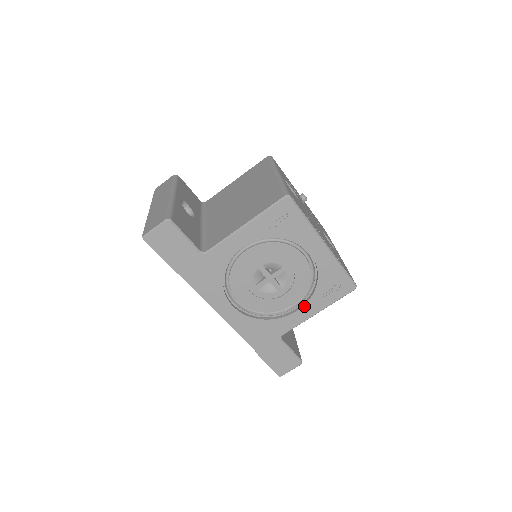
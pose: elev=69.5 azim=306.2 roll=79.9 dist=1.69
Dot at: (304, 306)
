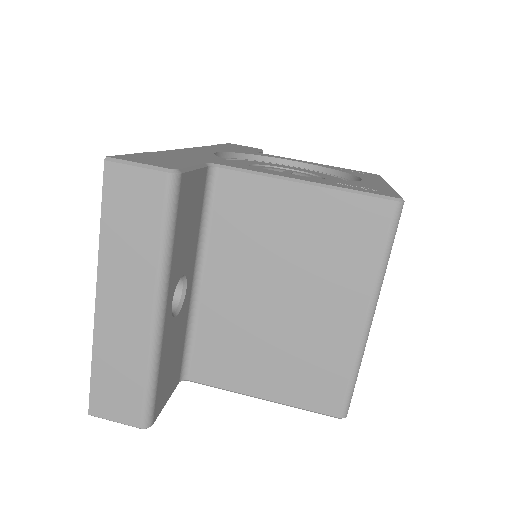
Dot at: occluded
